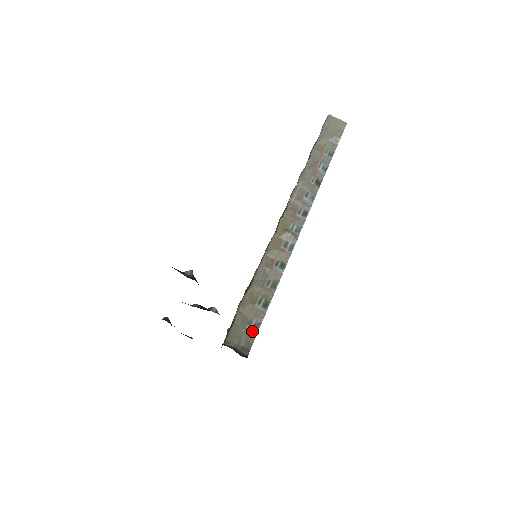
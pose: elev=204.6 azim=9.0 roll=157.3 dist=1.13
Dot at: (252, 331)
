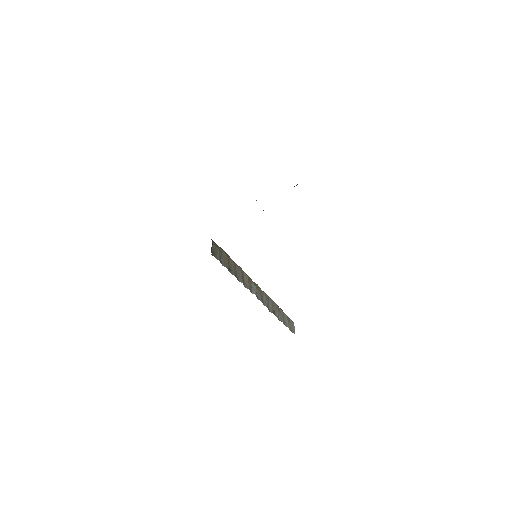
Dot at: (219, 257)
